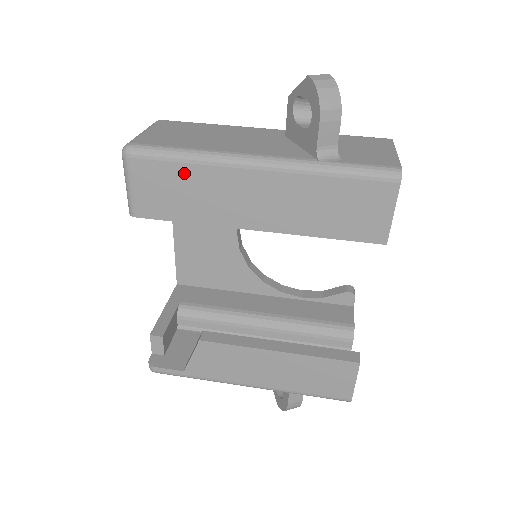
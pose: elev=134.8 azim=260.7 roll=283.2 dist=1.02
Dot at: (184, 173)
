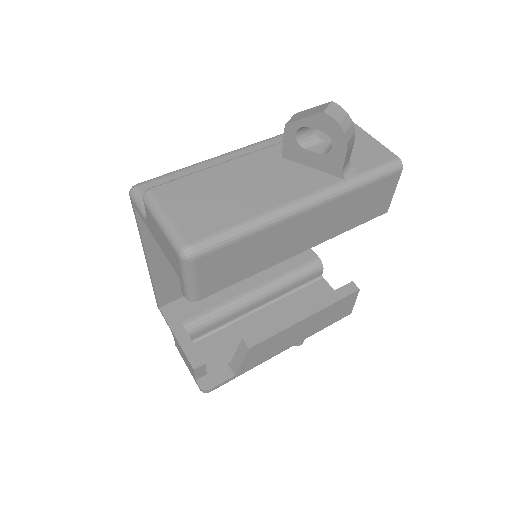
Dot at: (246, 245)
